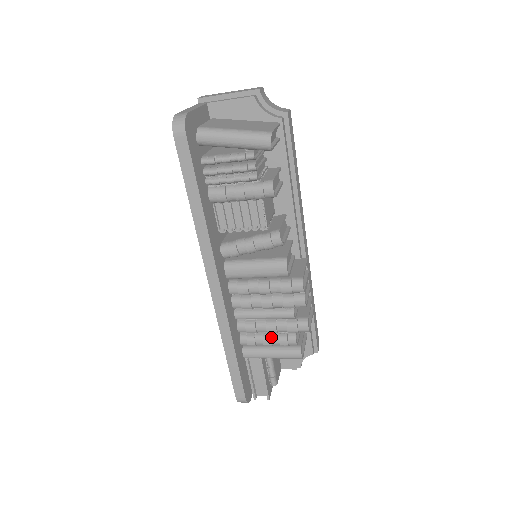
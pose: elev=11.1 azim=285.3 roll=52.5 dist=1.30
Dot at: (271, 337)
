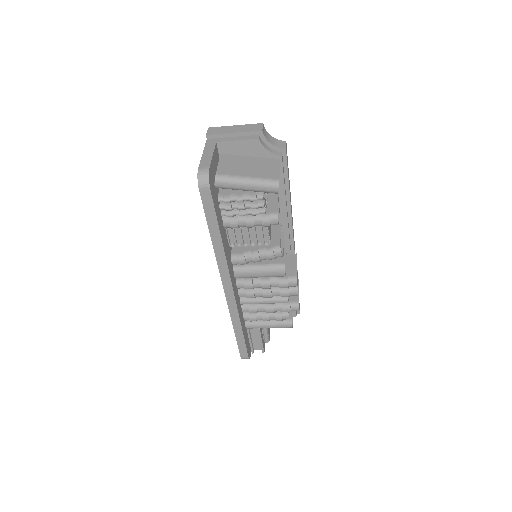
Dot at: (269, 315)
